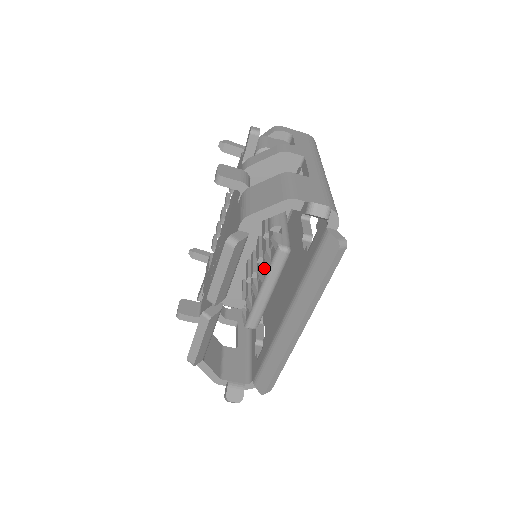
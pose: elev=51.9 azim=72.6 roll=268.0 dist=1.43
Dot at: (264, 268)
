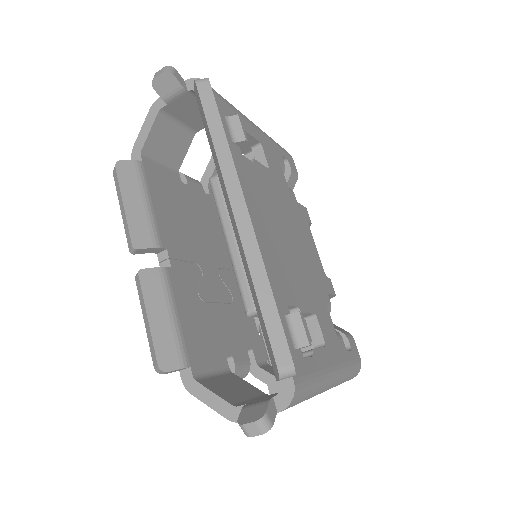
Dot at: occluded
